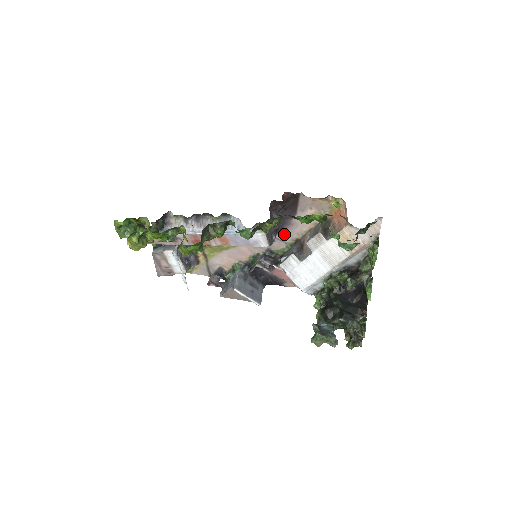
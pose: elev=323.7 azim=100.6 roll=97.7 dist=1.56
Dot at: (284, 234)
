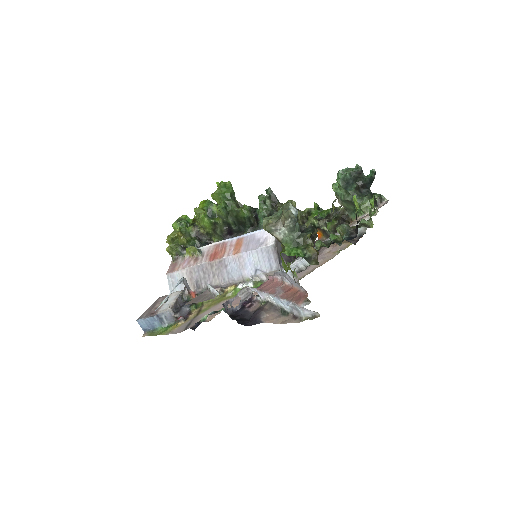
Dot at: occluded
